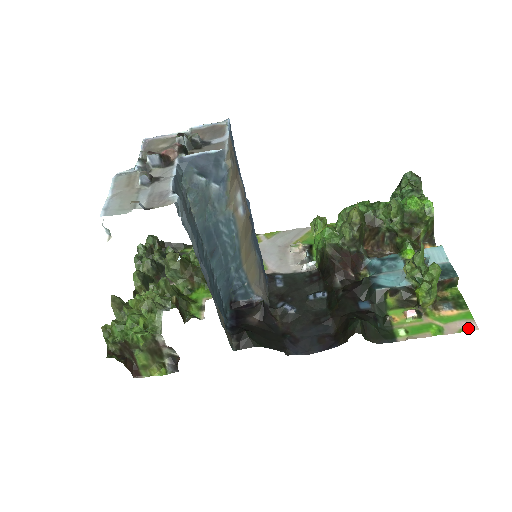
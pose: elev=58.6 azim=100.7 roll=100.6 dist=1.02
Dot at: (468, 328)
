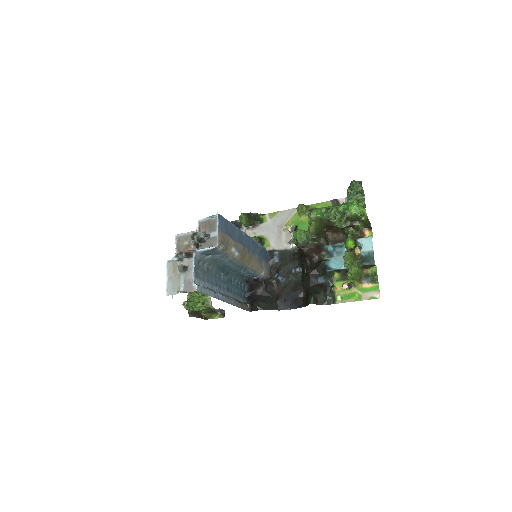
Dot at: (375, 297)
